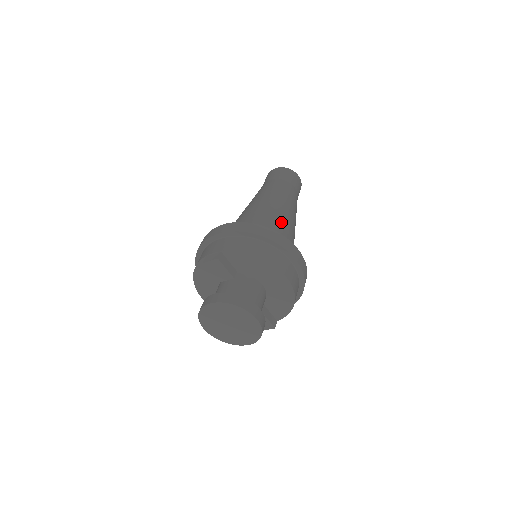
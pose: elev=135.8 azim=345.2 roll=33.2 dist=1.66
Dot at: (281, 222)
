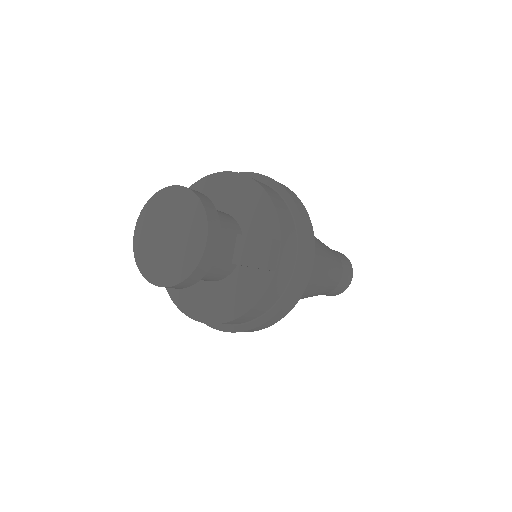
Dot at: occluded
